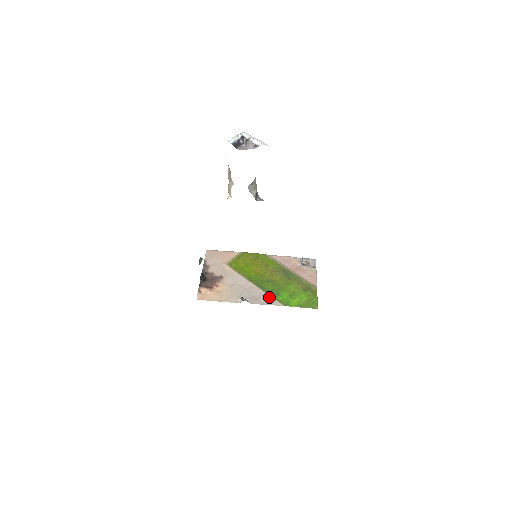
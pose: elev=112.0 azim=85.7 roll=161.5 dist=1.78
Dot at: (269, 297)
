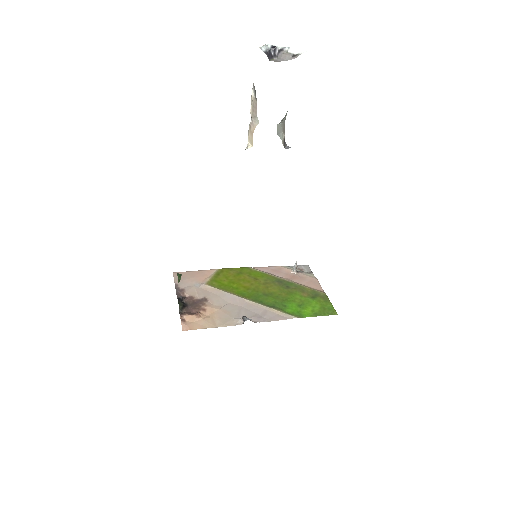
Dot at: (275, 311)
